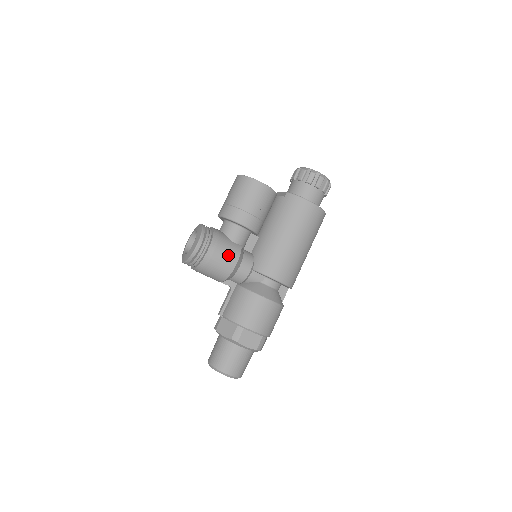
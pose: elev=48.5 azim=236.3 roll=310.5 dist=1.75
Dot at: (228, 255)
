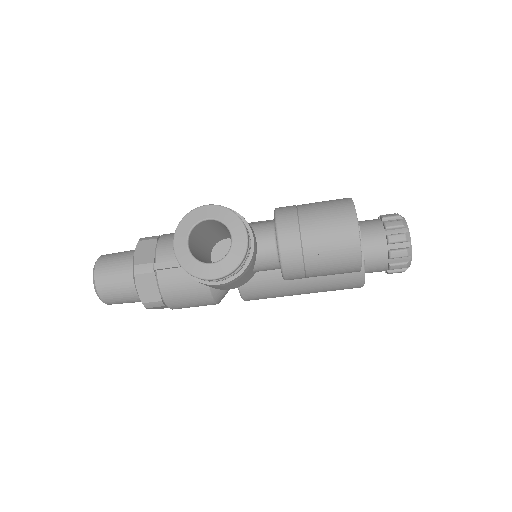
Dot at: (232, 287)
